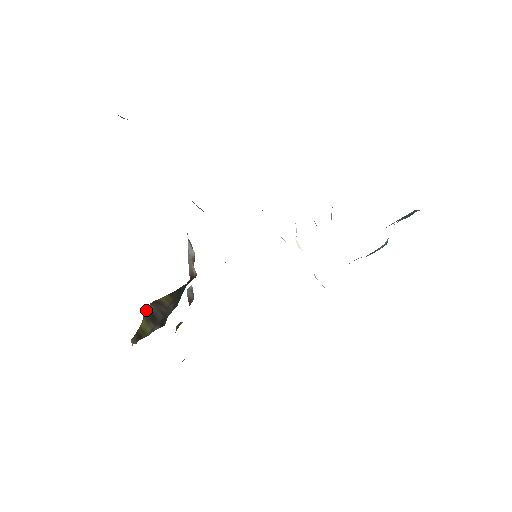
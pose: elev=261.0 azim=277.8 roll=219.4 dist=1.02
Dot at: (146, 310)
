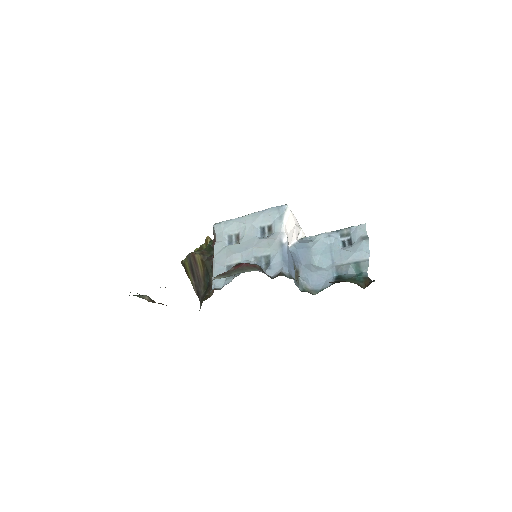
Dot at: (188, 256)
